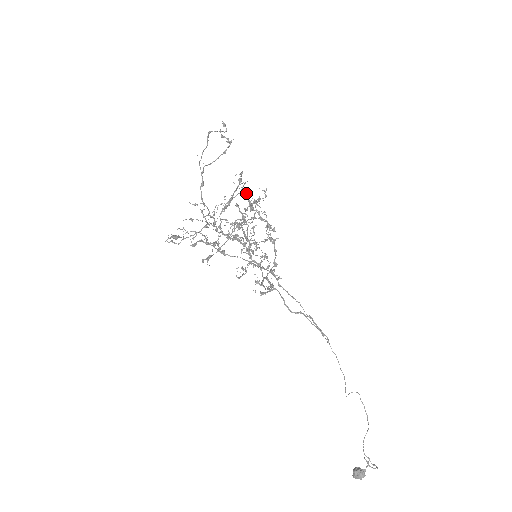
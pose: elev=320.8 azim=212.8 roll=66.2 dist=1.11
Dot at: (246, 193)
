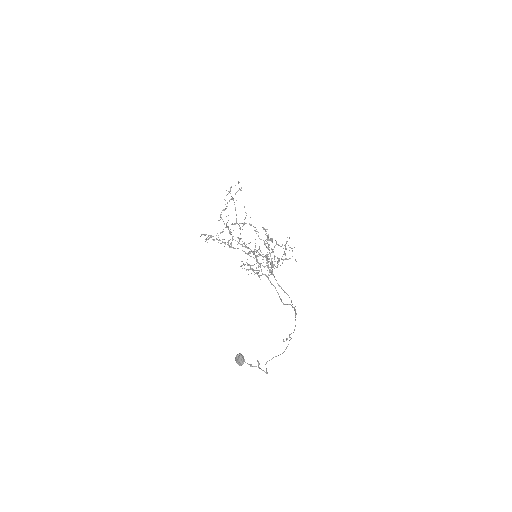
Dot at: occluded
